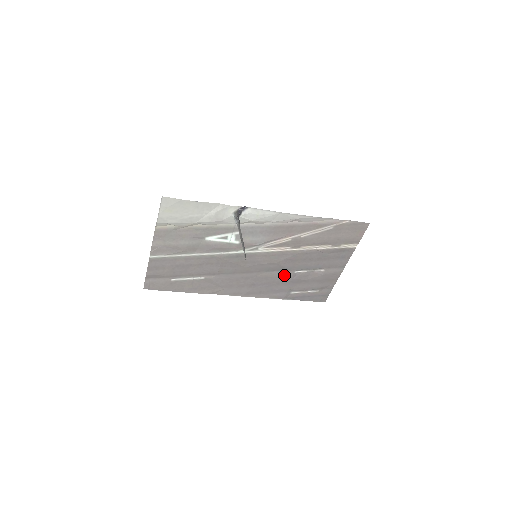
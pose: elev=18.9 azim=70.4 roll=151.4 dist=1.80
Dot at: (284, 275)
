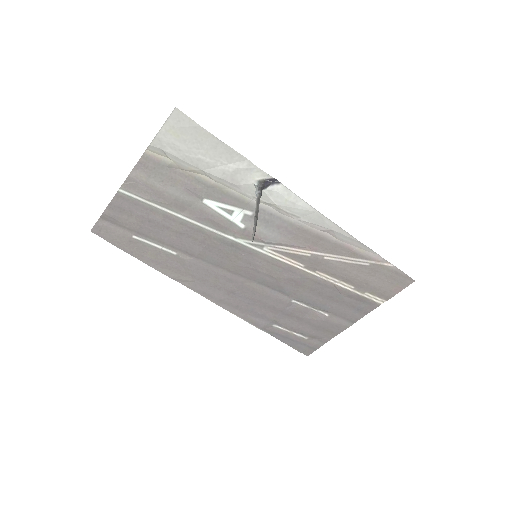
Dot at: (277, 298)
